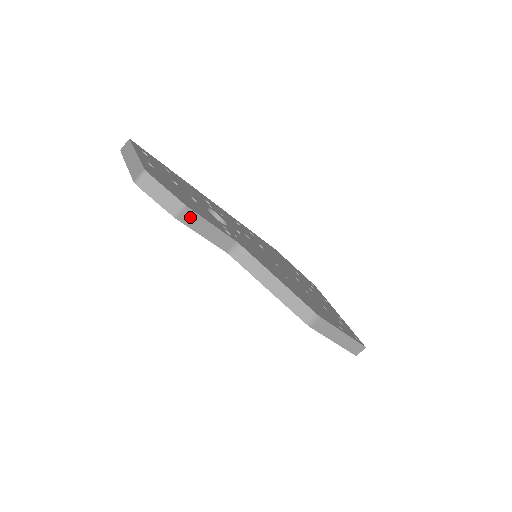
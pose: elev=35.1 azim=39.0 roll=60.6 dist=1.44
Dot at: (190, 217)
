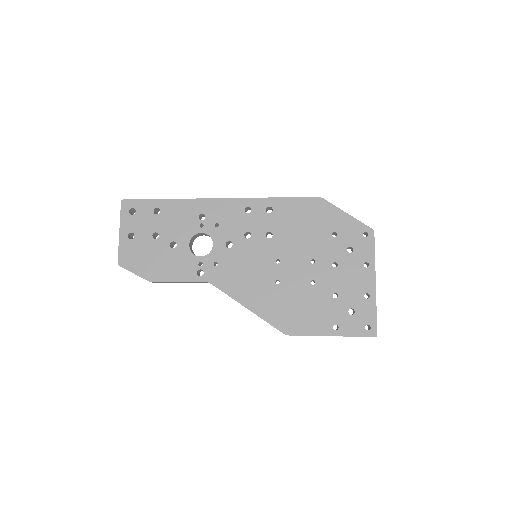
Dot at: (160, 282)
